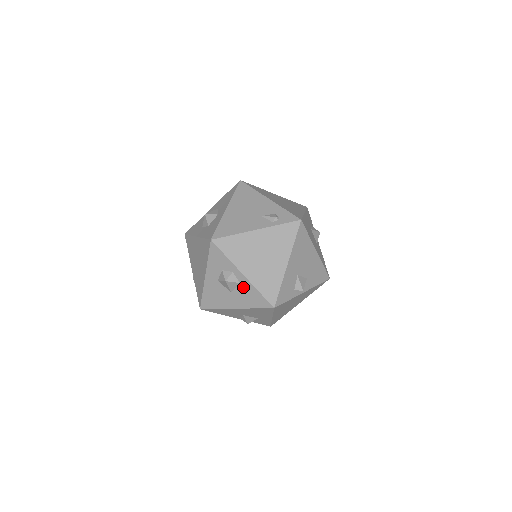
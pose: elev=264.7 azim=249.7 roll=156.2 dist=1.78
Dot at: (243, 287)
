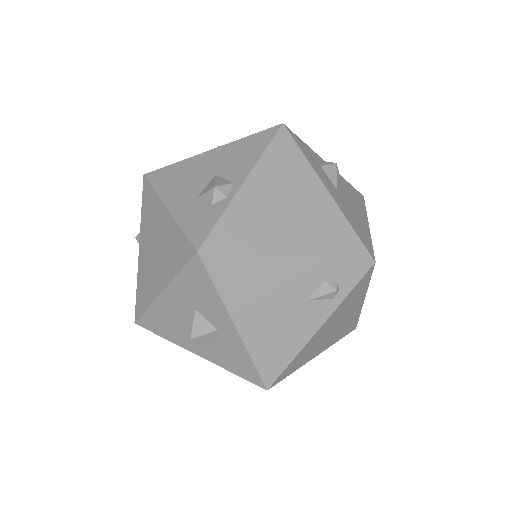
Dot at: occluded
